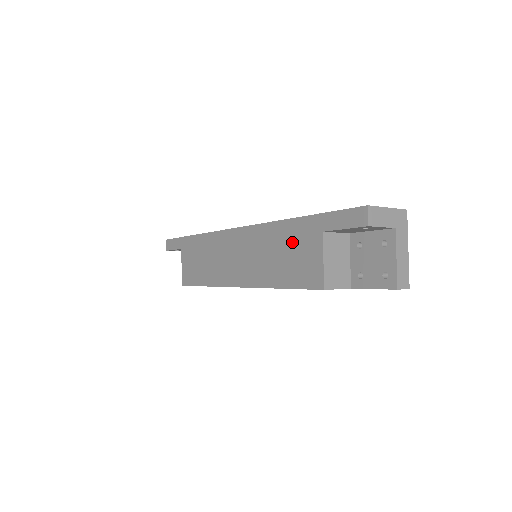
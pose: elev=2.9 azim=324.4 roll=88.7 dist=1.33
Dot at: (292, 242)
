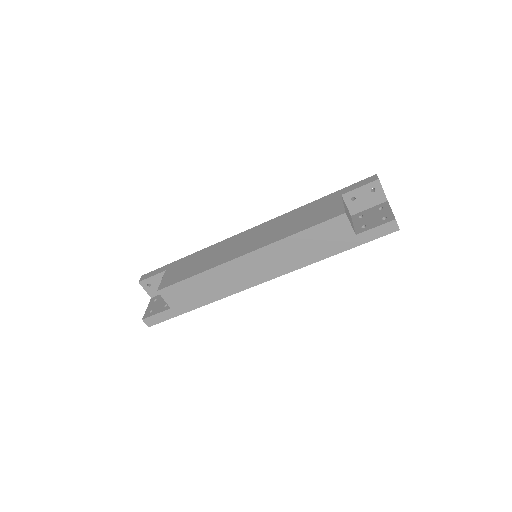
Dot at: (312, 209)
